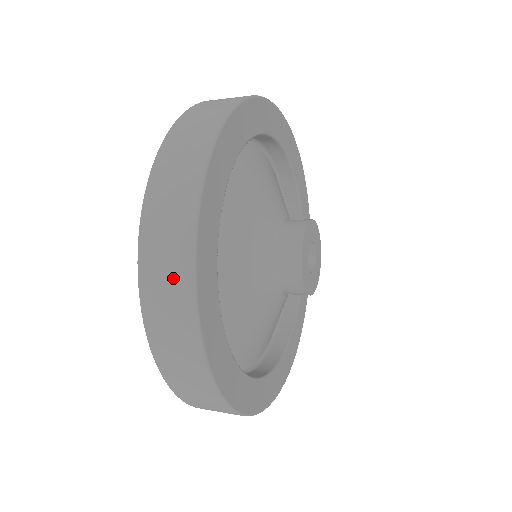
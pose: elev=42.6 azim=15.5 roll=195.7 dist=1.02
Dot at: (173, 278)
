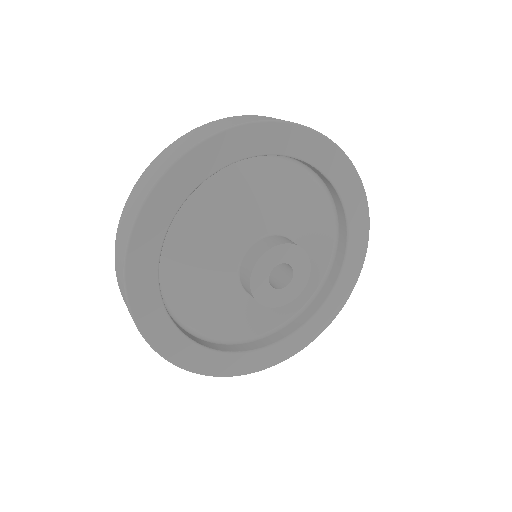
Dot at: (152, 177)
